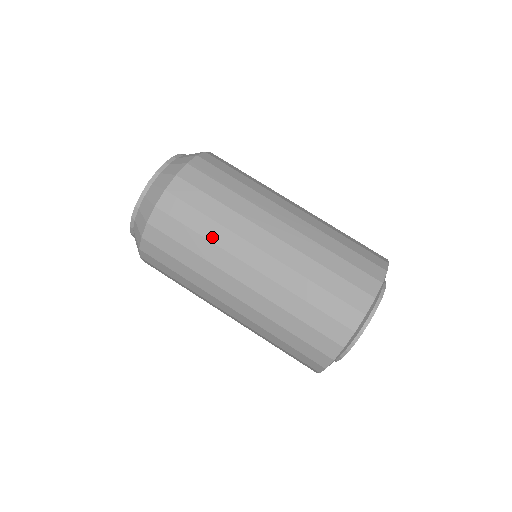
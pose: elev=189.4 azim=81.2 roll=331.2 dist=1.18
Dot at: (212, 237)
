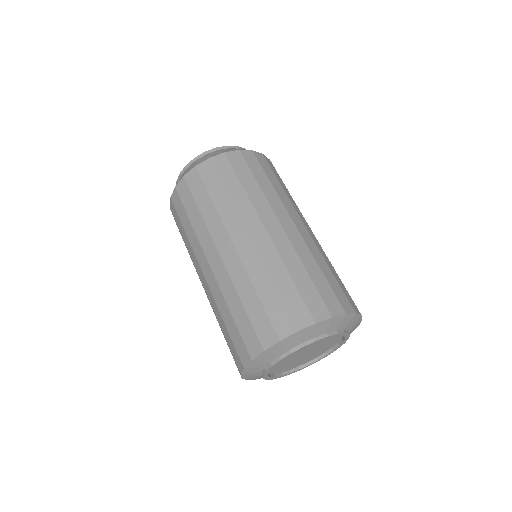
Dot at: (206, 216)
